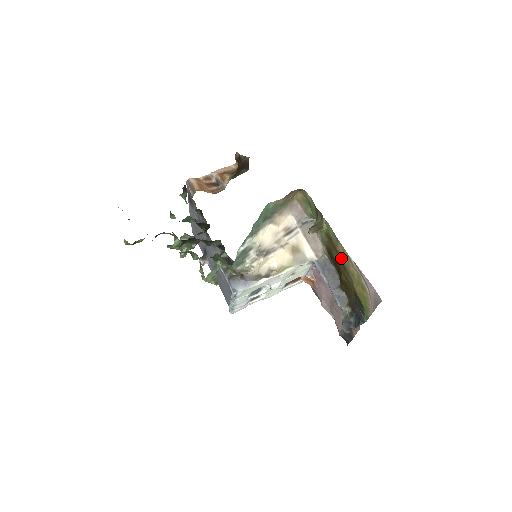
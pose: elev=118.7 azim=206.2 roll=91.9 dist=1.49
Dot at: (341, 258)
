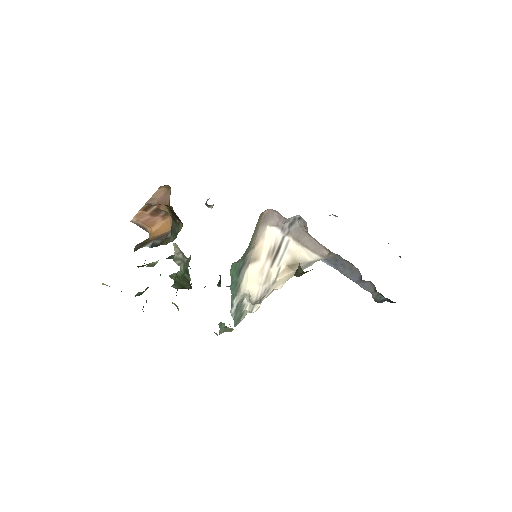
Dot at: occluded
